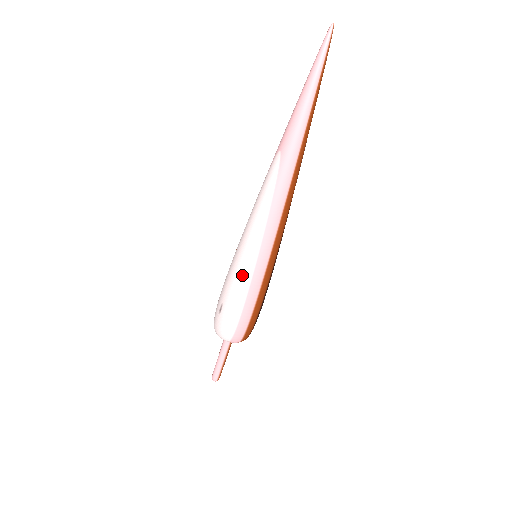
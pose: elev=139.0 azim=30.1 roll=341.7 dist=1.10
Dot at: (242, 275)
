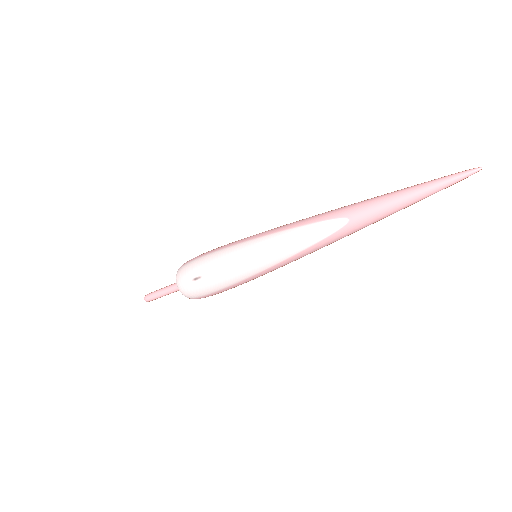
Dot at: (239, 274)
